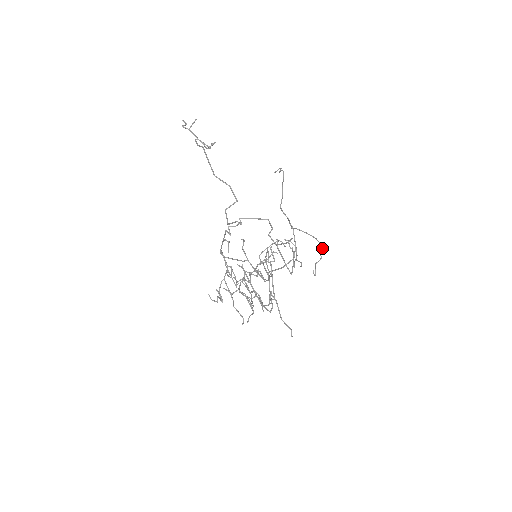
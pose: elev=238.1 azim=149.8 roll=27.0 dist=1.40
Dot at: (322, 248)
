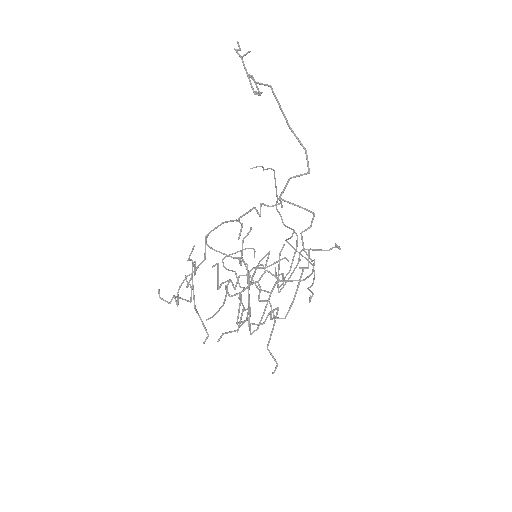
Dot at: occluded
